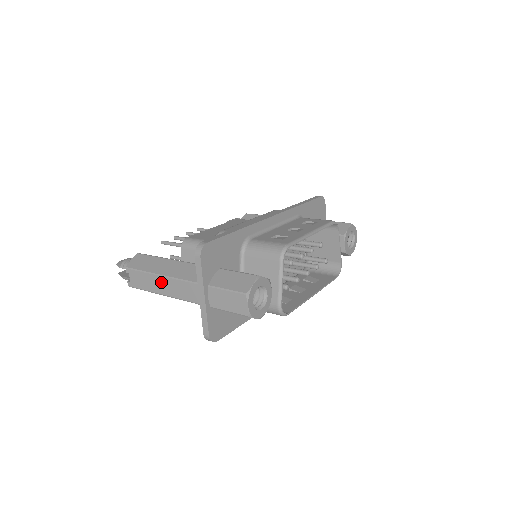
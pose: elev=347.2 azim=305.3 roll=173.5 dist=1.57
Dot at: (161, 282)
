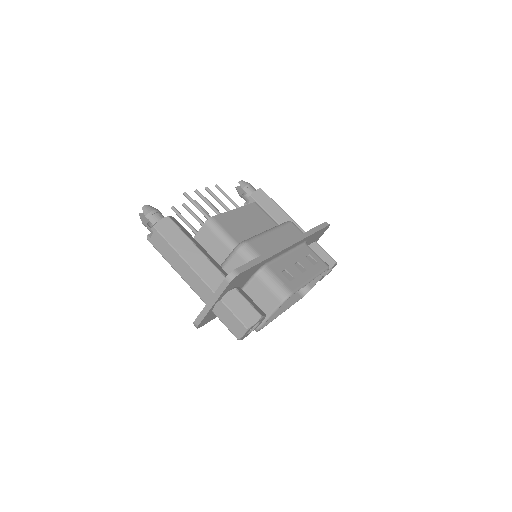
Dot at: (180, 263)
